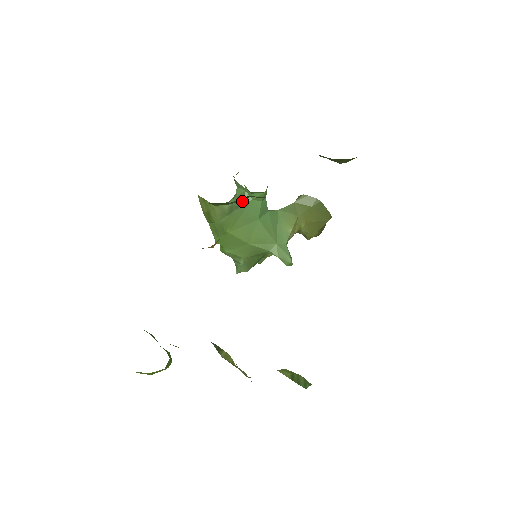
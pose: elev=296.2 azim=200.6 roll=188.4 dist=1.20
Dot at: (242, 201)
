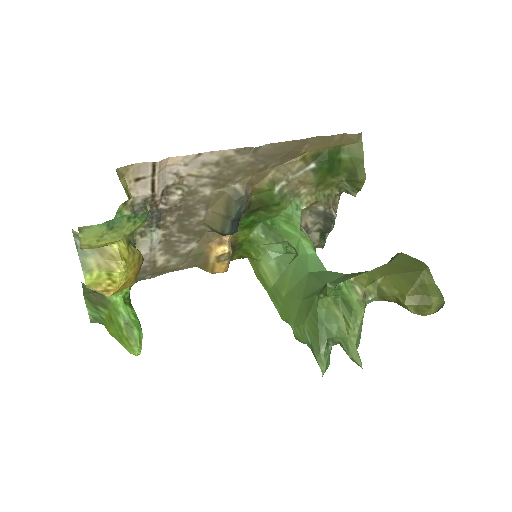
Dot at: (292, 261)
